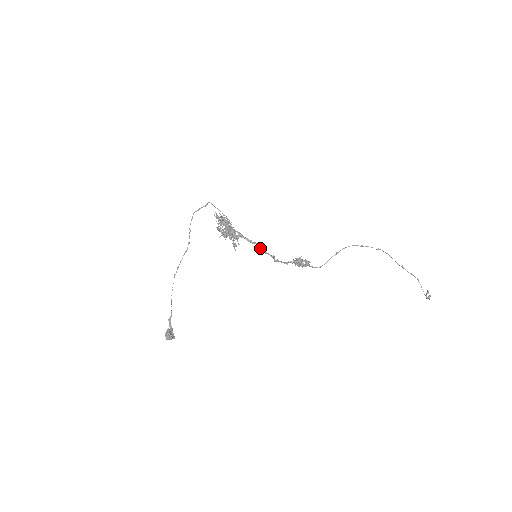
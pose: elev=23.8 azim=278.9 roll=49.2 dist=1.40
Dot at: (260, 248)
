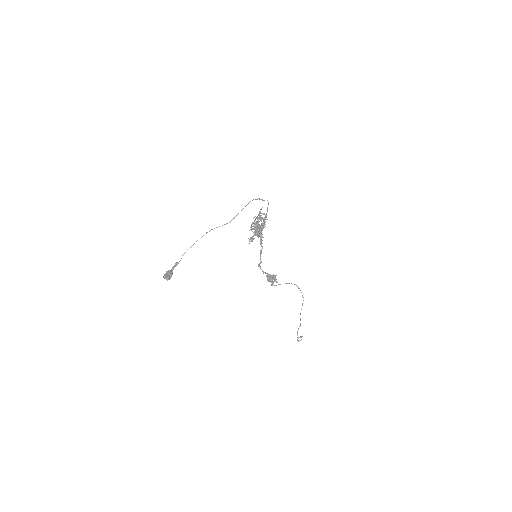
Dot at: (261, 252)
